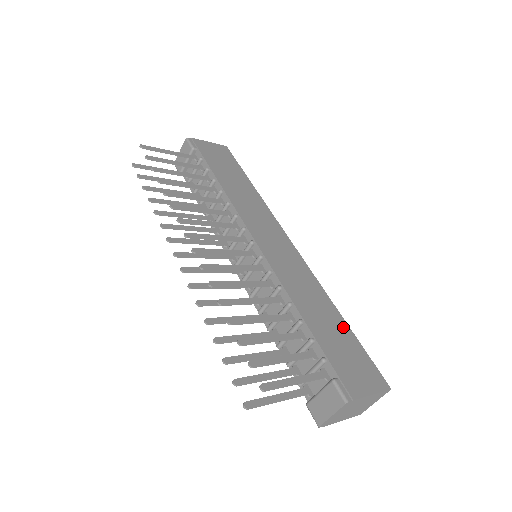
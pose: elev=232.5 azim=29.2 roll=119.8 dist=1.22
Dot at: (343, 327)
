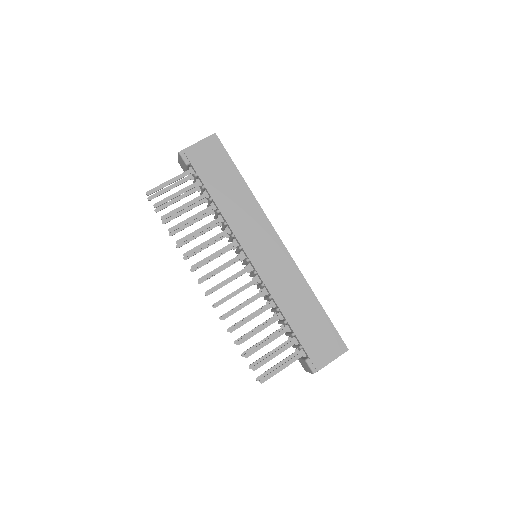
Dot at: (318, 312)
